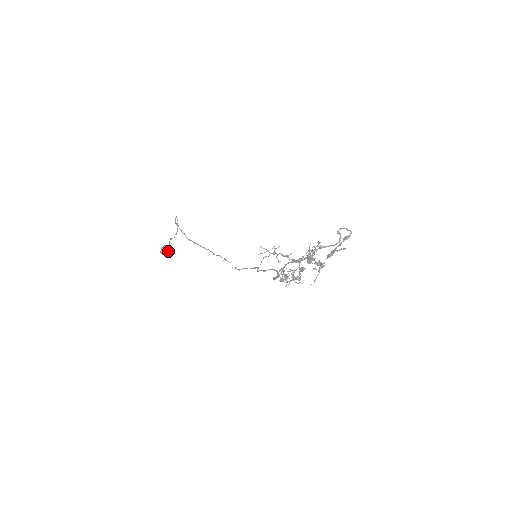
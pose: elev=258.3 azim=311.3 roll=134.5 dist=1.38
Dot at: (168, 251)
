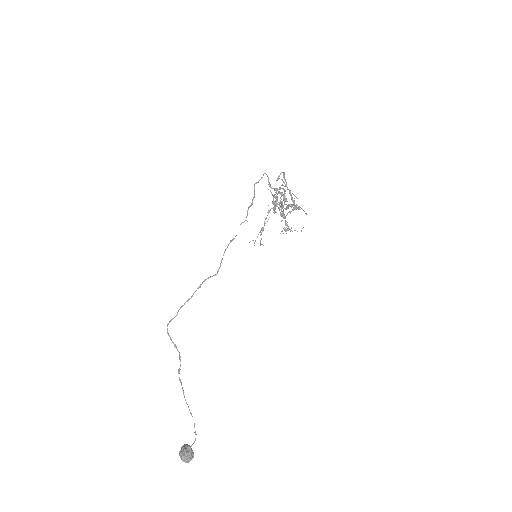
Dot at: (190, 449)
